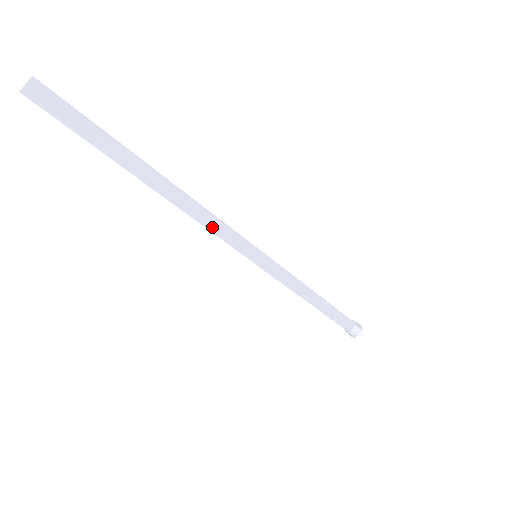
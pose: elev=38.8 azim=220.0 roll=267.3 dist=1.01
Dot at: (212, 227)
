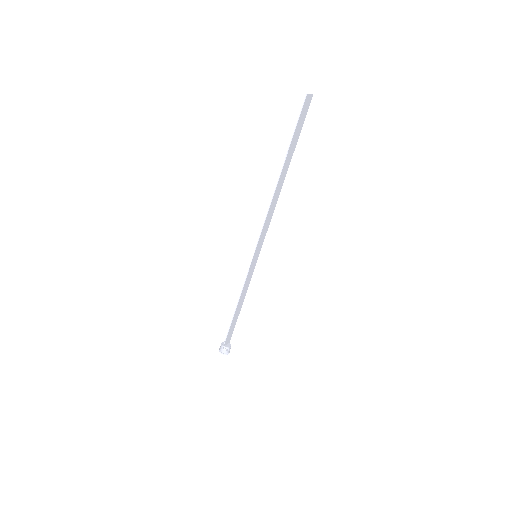
Dot at: (266, 223)
